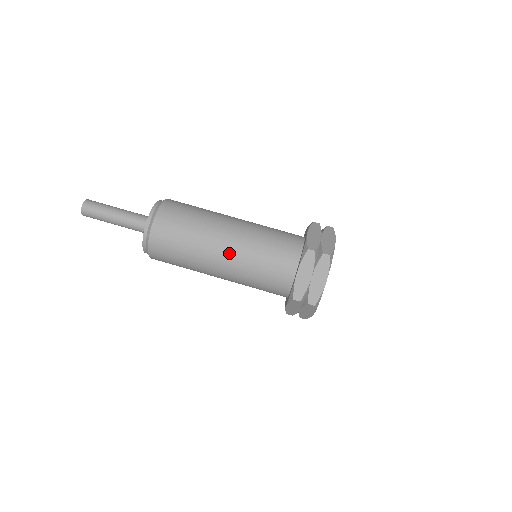
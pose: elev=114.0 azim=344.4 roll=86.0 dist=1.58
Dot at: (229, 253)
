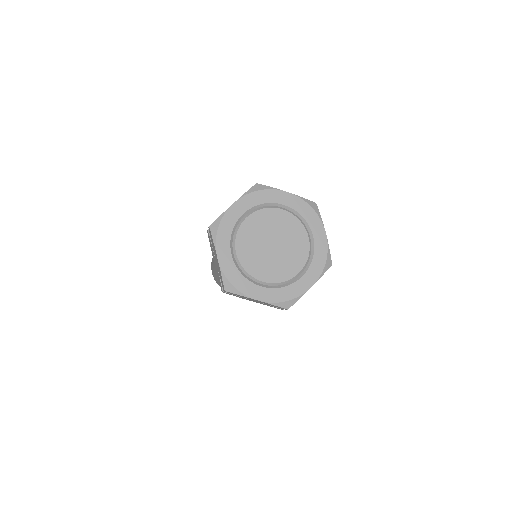
Dot at: occluded
